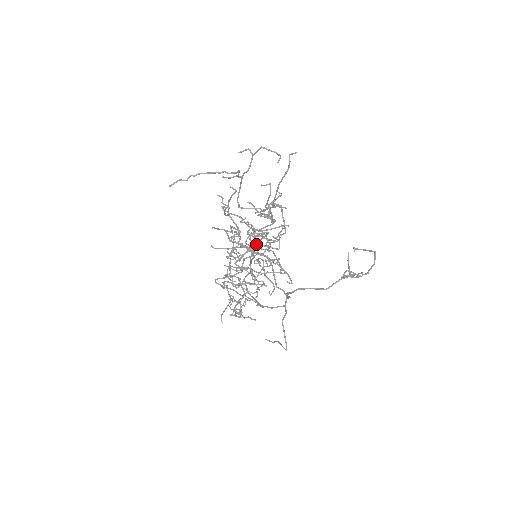
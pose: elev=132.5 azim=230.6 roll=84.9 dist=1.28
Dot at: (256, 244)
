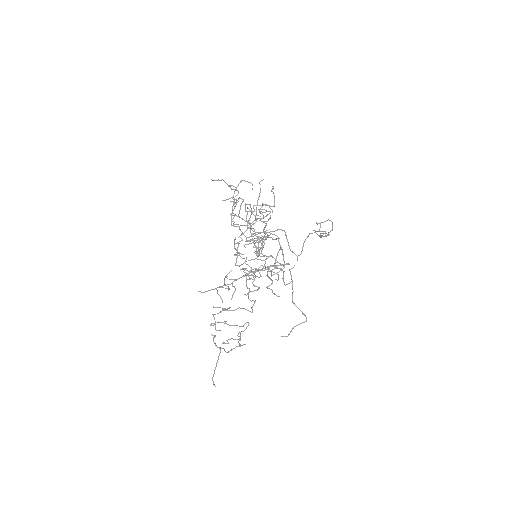
Dot at: (258, 238)
